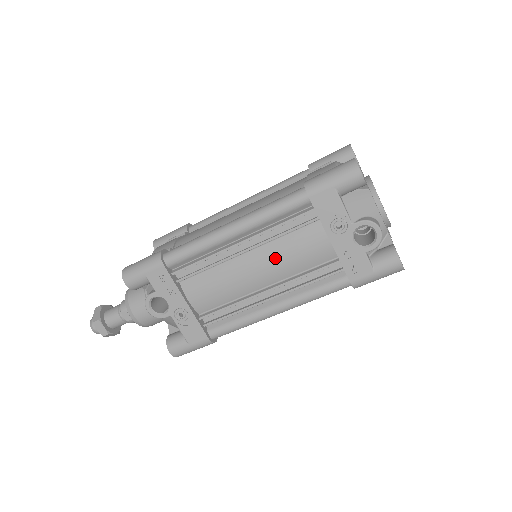
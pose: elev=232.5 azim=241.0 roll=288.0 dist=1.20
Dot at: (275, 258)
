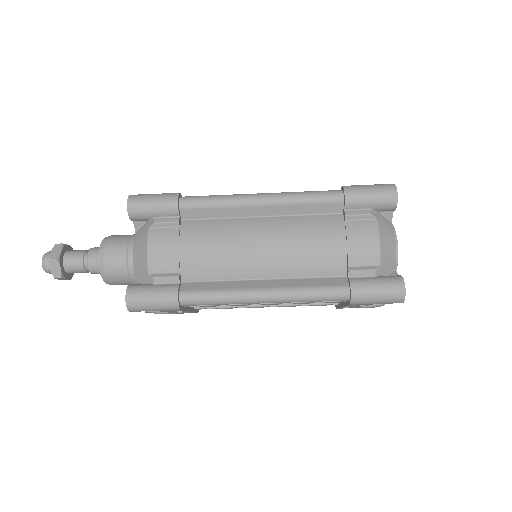
Dot at: occluded
